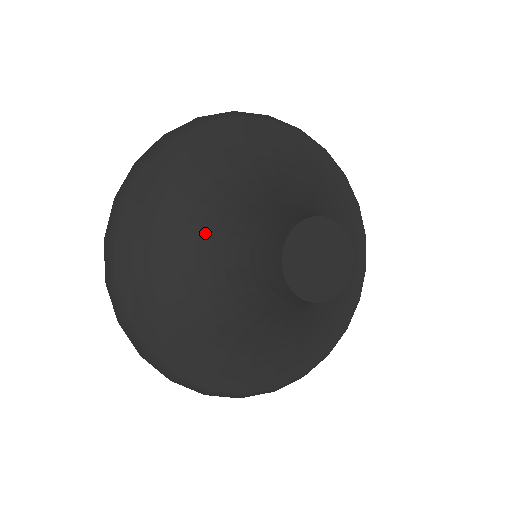
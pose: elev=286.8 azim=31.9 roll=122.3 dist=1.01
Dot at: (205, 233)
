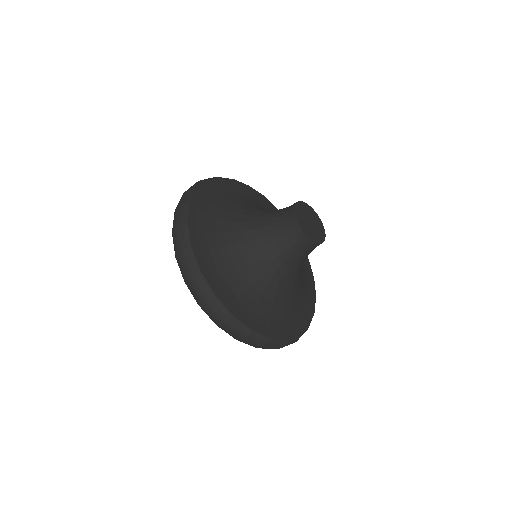
Dot at: (246, 257)
